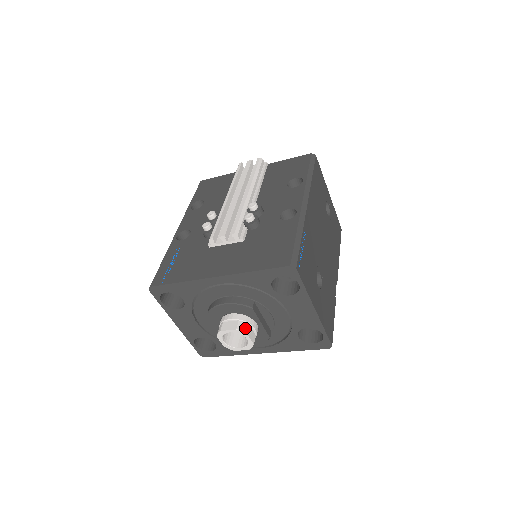
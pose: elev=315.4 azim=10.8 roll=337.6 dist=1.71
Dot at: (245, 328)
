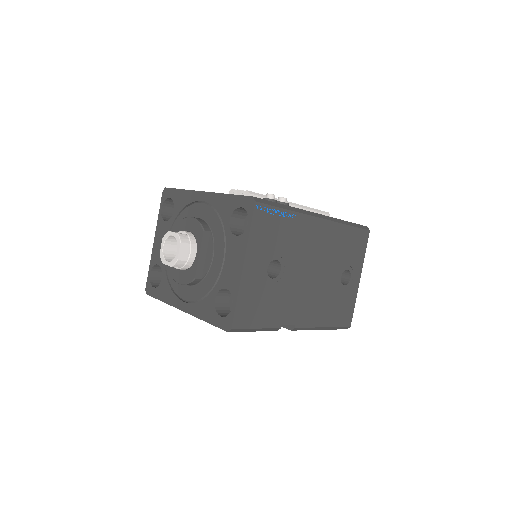
Dot at: (184, 240)
